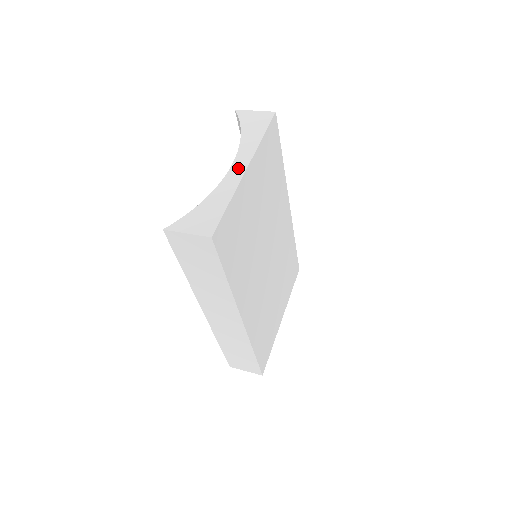
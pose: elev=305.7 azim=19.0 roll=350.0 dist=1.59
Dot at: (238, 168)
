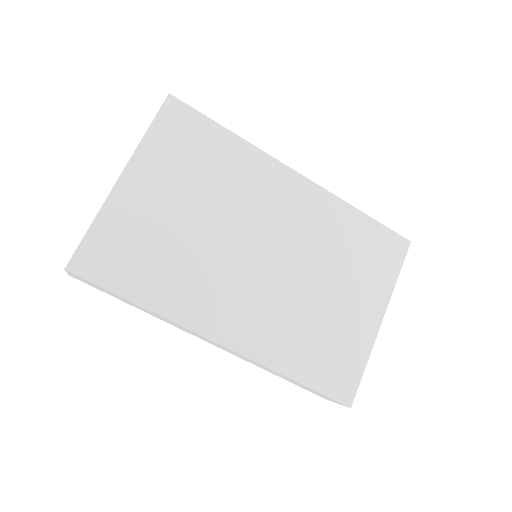
Dot at: occluded
